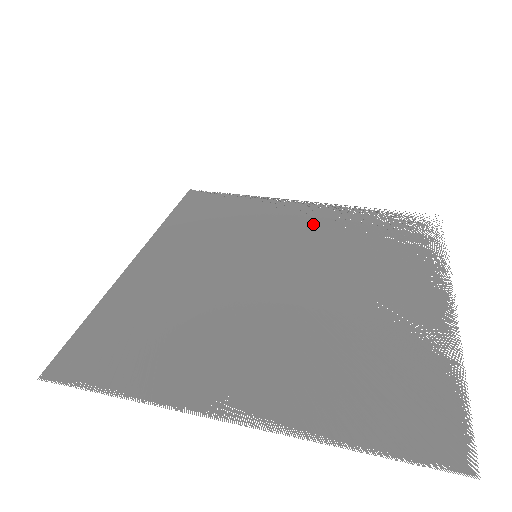
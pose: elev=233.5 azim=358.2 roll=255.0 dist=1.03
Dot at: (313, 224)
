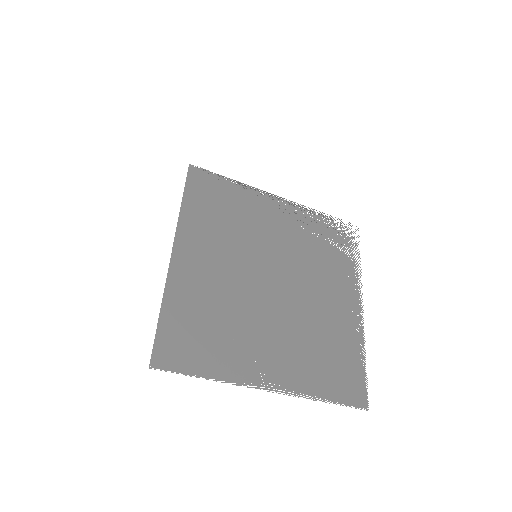
Dot at: (287, 225)
